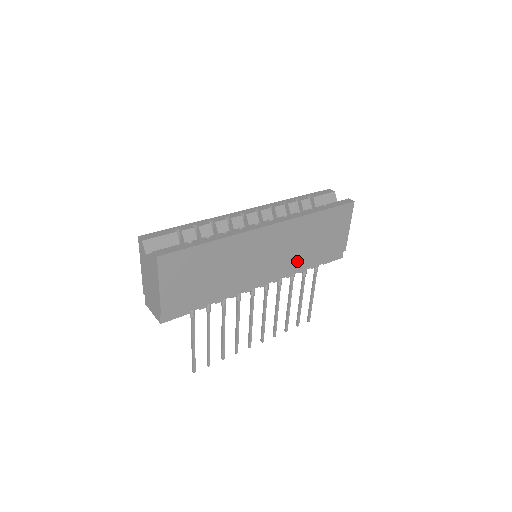
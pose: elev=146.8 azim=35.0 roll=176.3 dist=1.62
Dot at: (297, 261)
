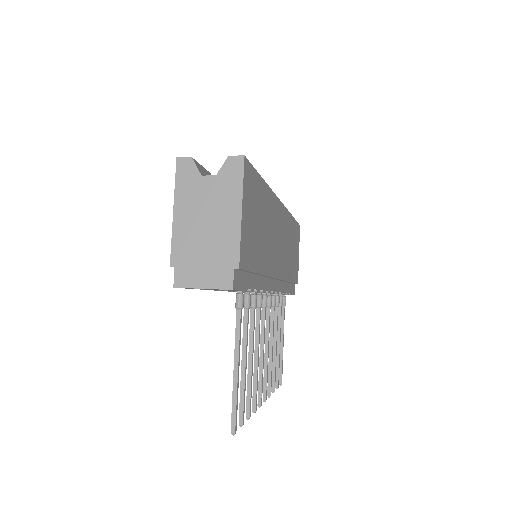
Dot at: (286, 272)
